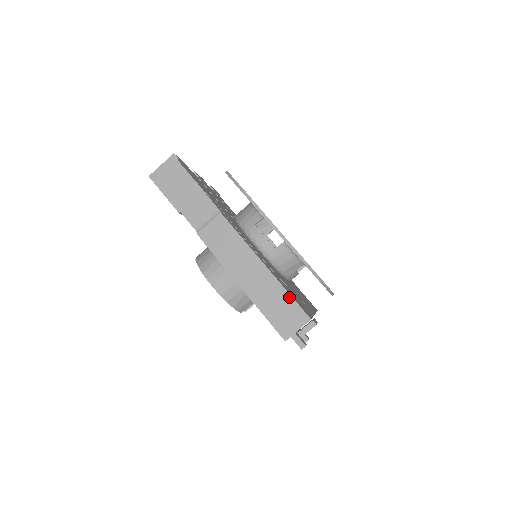
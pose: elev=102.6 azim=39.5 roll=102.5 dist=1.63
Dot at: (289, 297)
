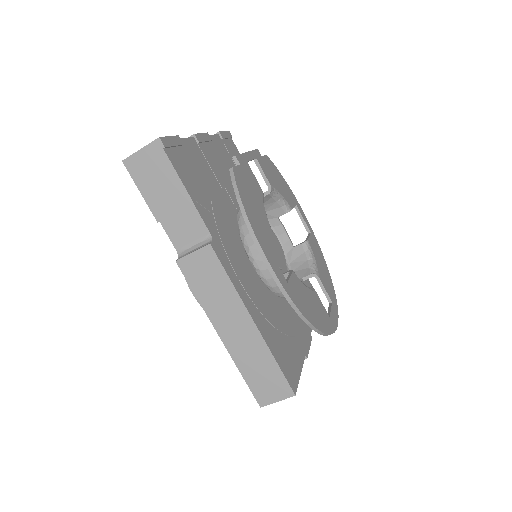
Dot at: (275, 365)
